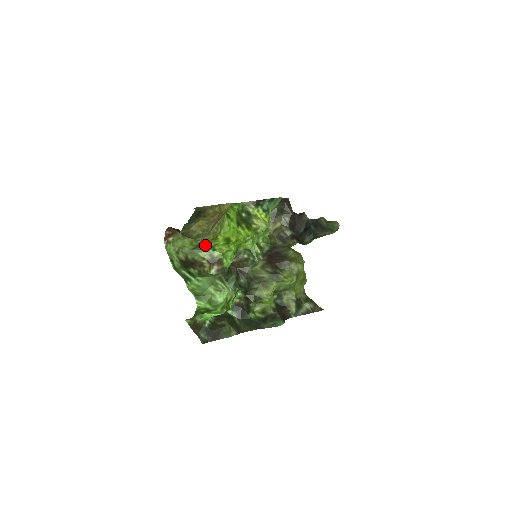
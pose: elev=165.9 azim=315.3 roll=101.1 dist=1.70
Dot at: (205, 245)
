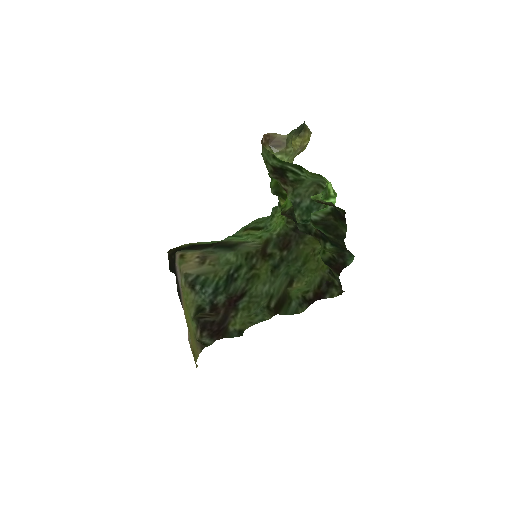
Dot at: occluded
